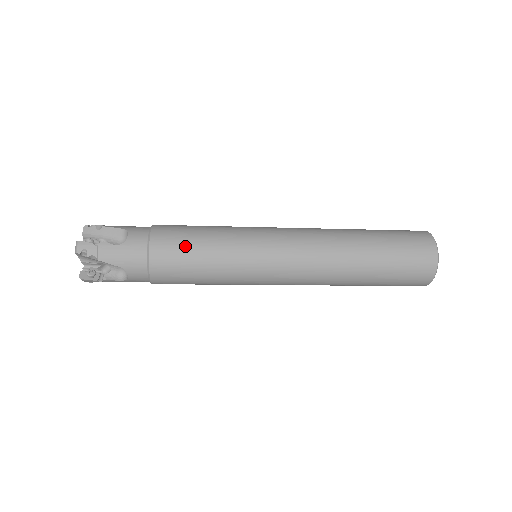
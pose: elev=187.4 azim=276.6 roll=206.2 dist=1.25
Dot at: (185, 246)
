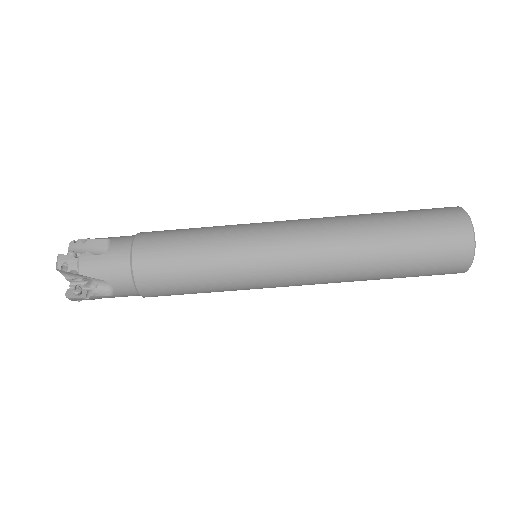
Dot at: occluded
